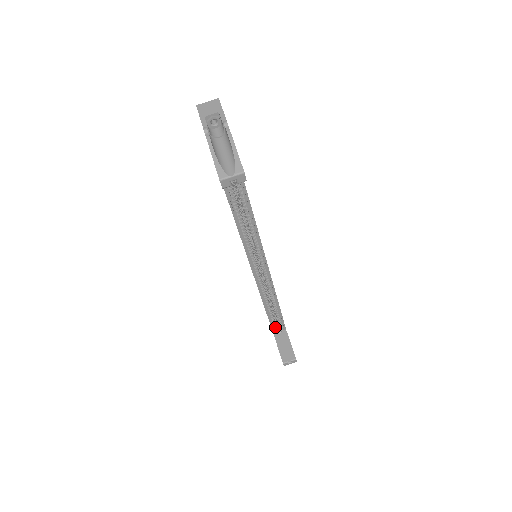
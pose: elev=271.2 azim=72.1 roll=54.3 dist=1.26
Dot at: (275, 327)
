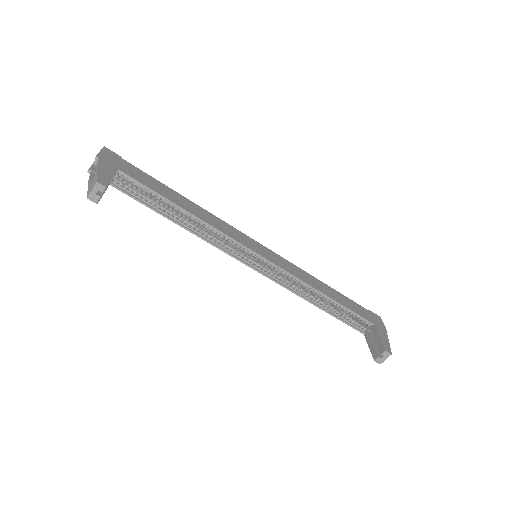
Dot at: (358, 325)
